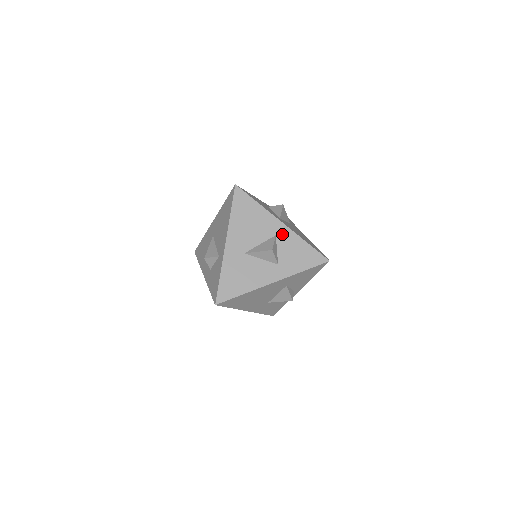
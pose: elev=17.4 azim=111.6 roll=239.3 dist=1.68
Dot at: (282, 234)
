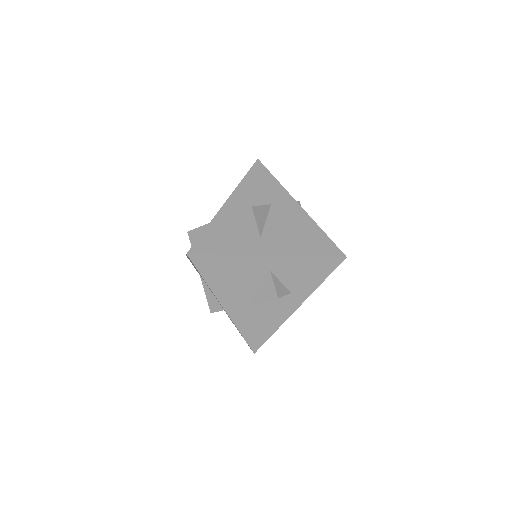
Dot at: (276, 266)
